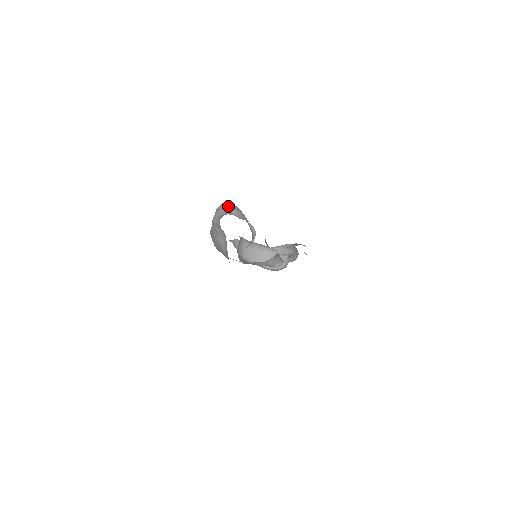
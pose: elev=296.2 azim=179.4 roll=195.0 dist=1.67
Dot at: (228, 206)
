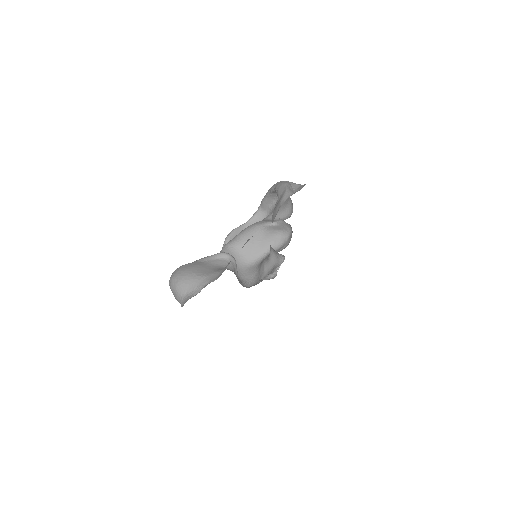
Dot at: (175, 287)
